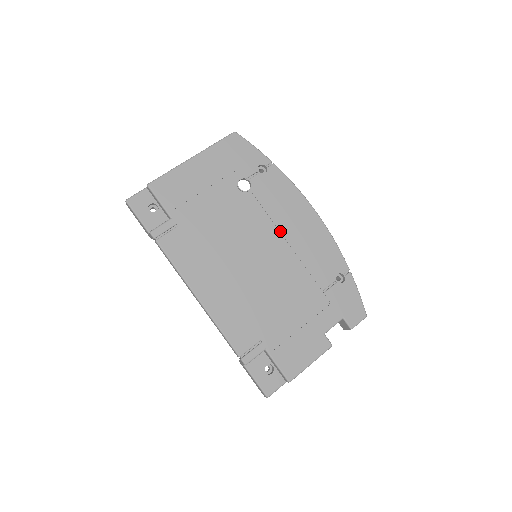
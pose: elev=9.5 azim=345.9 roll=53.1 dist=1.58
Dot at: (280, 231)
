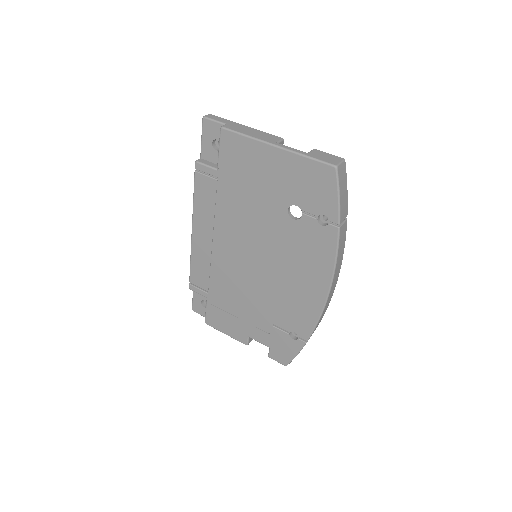
Dot at: (285, 268)
